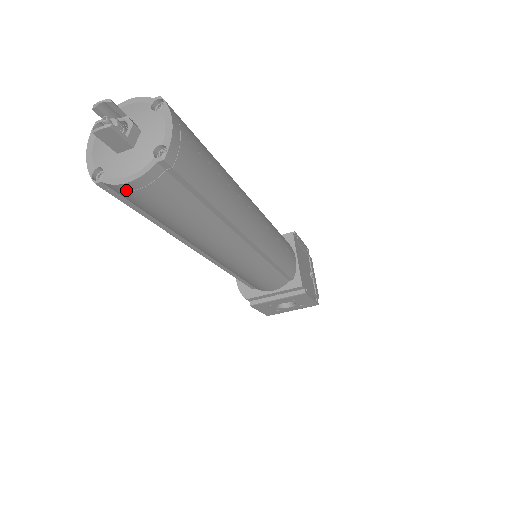
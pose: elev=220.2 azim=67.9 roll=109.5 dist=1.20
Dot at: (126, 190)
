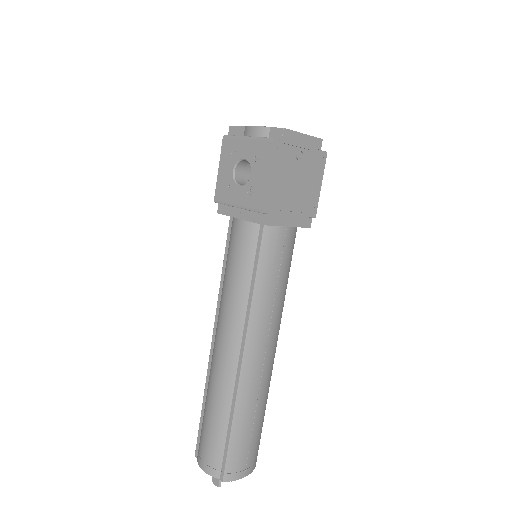
Dot at: occluded
